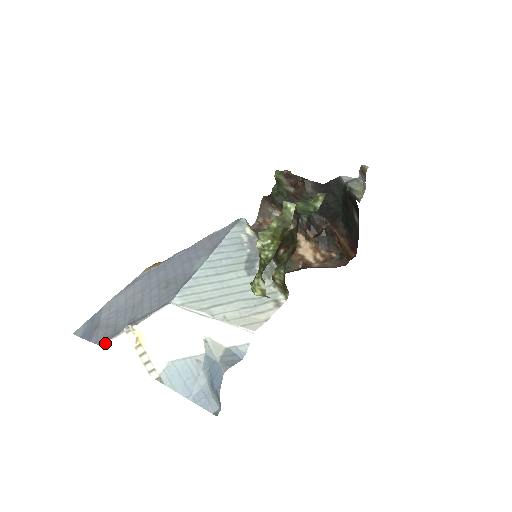
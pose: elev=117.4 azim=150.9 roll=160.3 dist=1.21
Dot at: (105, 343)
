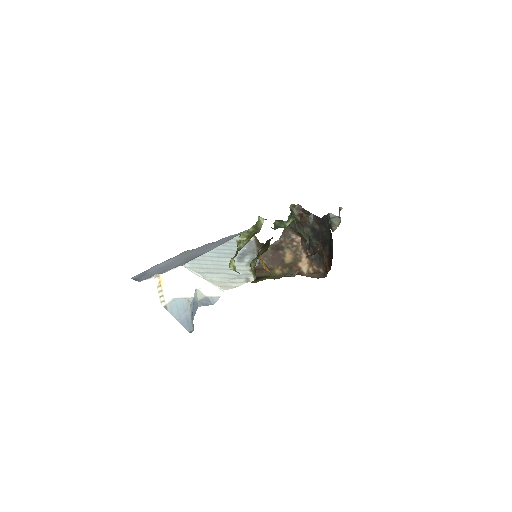
Dot at: (142, 281)
